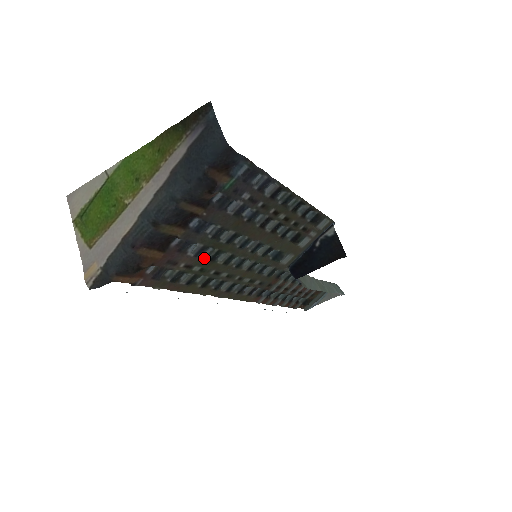
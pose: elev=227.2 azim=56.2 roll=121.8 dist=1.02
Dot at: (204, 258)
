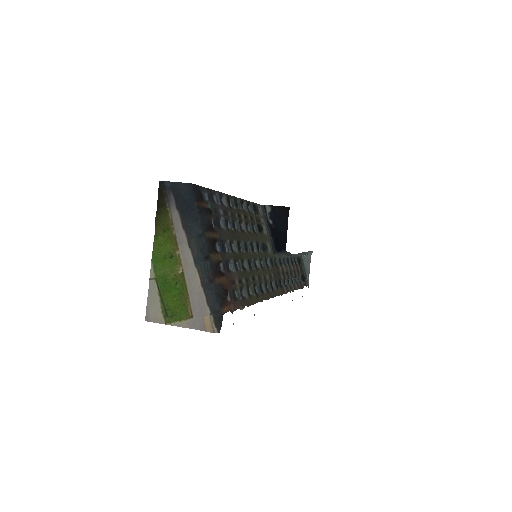
Dot at: (240, 271)
